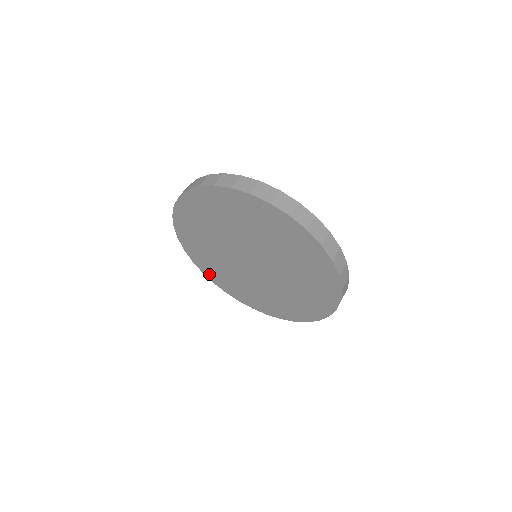
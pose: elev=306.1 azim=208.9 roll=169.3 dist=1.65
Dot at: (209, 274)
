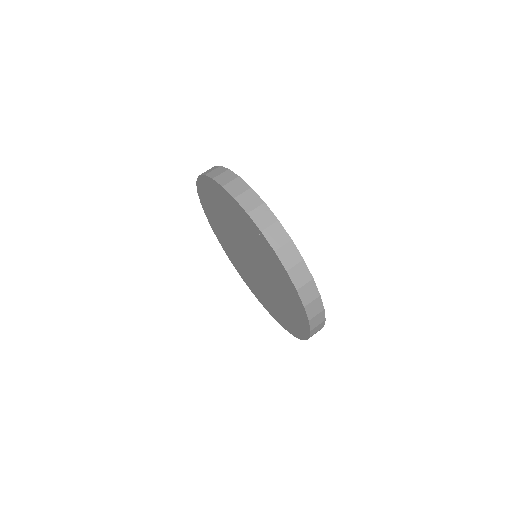
Dot at: (222, 244)
